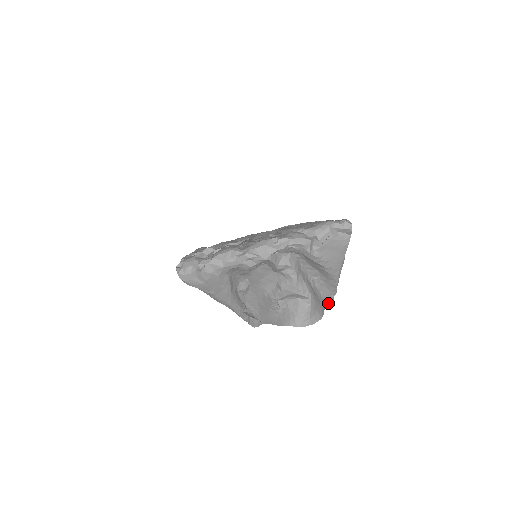
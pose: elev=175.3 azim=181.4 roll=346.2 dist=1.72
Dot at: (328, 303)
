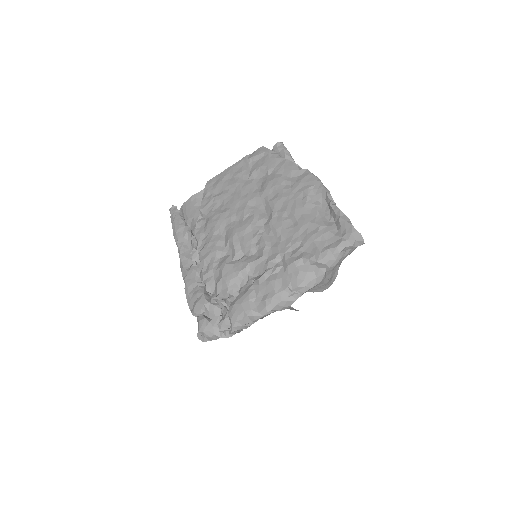
Dot at: occluded
